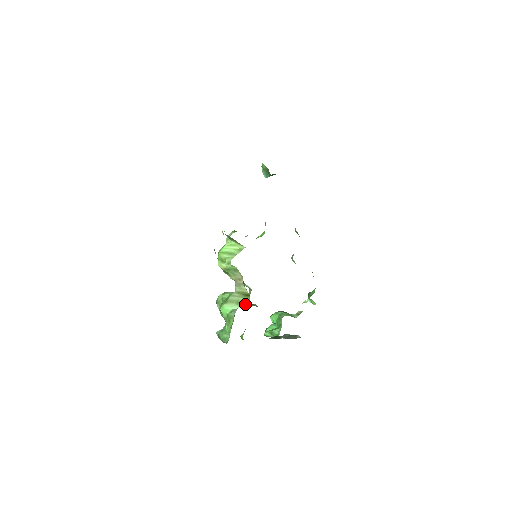
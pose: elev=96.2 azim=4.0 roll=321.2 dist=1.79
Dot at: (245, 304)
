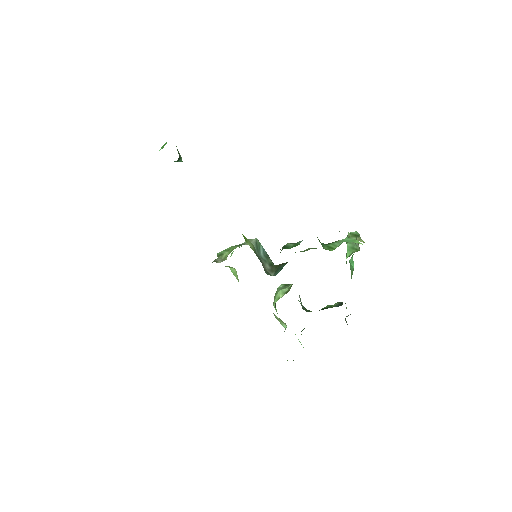
Dot at: (286, 325)
